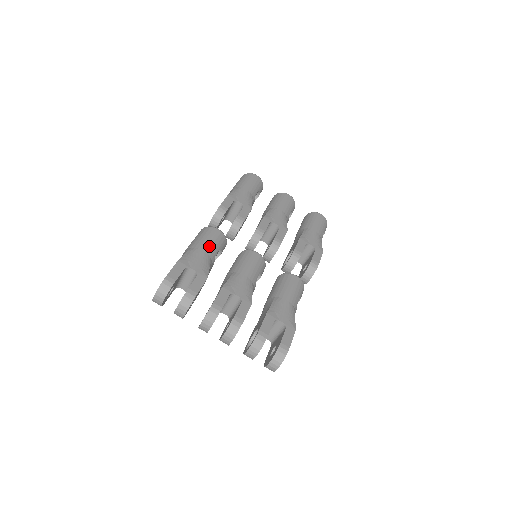
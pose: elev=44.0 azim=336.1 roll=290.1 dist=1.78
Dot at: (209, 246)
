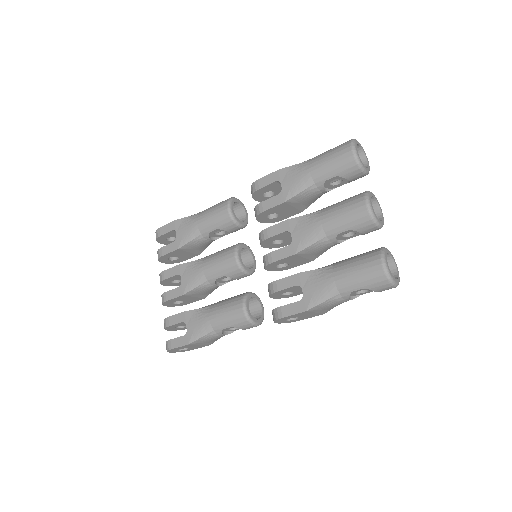
Dot at: (205, 221)
